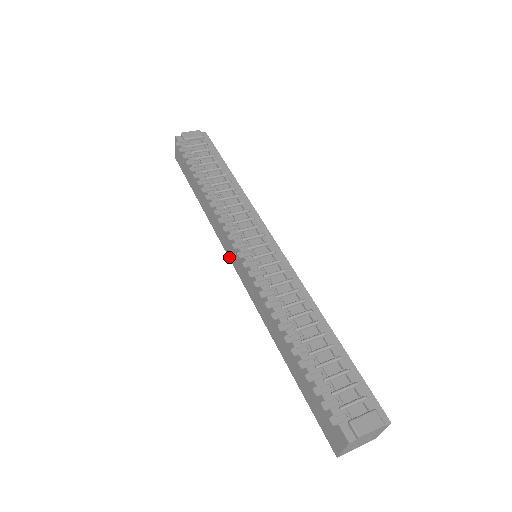
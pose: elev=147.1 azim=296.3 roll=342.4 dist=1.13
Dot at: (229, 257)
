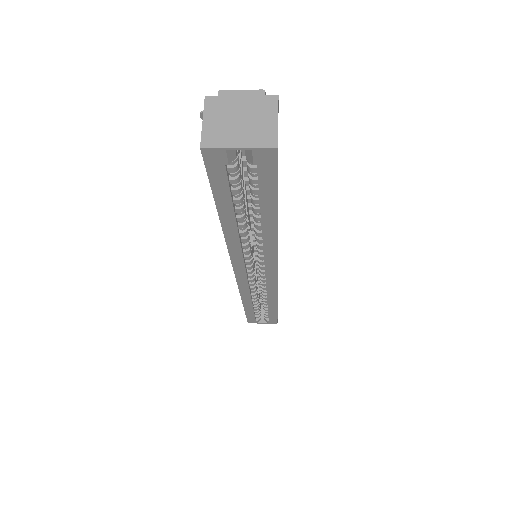
Dot at: (236, 280)
